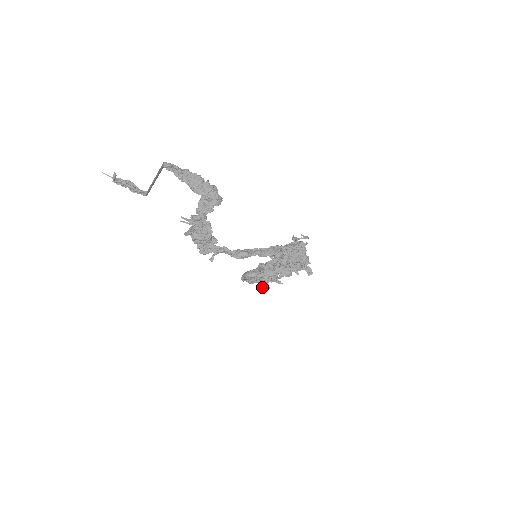
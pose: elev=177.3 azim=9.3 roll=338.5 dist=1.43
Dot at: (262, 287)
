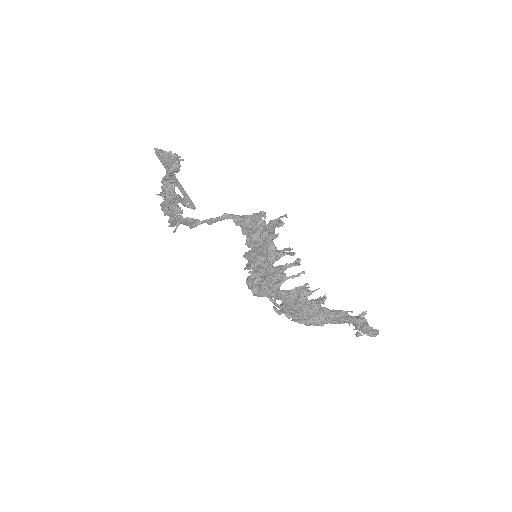
Dot at: (274, 306)
